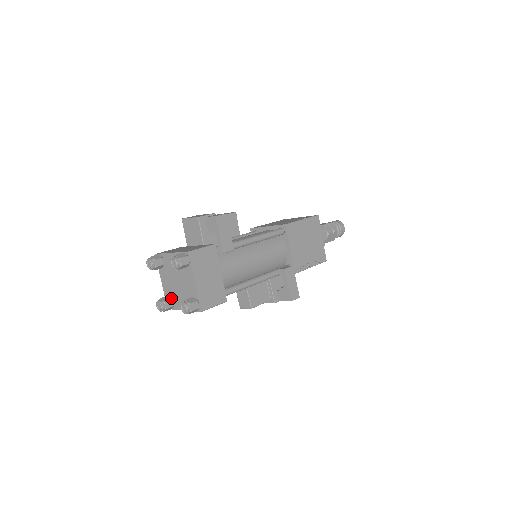
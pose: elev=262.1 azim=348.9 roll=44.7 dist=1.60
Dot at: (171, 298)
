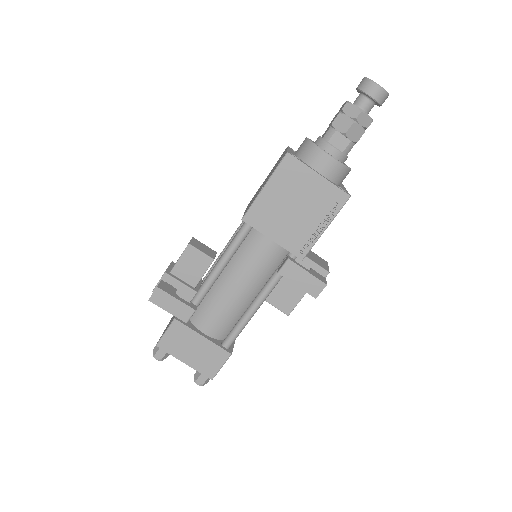
Dot at: occluded
